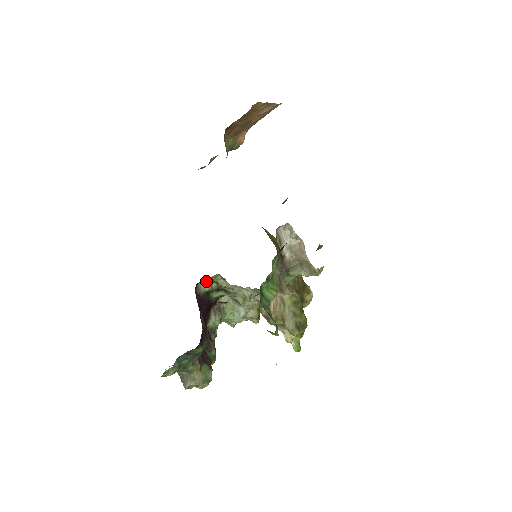
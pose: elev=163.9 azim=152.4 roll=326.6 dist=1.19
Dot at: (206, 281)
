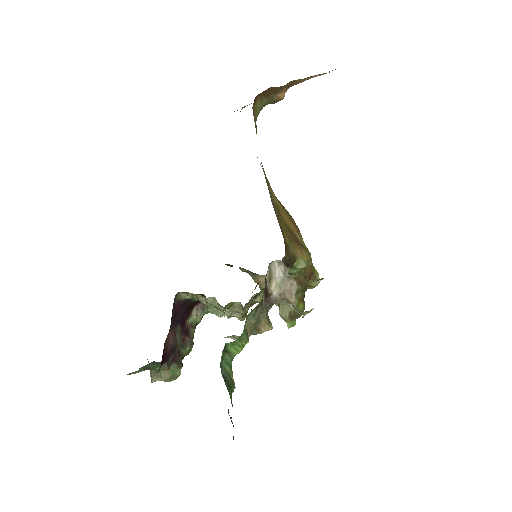
Dot at: (187, 292)
